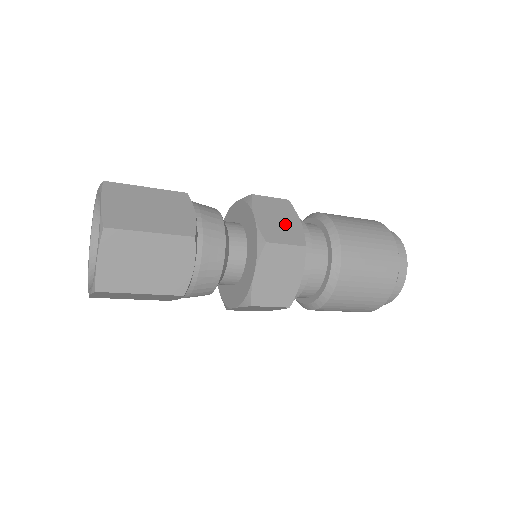
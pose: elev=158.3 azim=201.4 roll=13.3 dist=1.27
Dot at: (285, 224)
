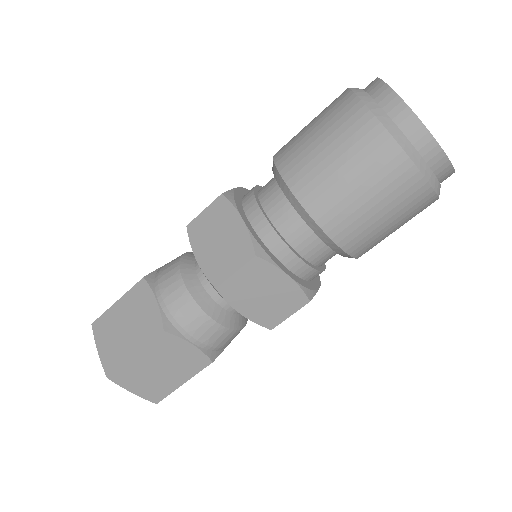
Dot at: occluded
